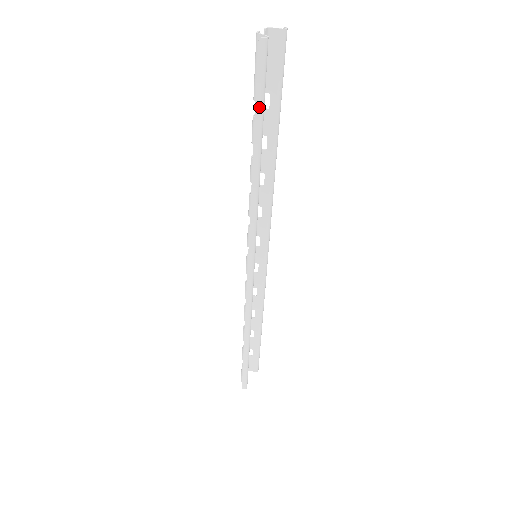
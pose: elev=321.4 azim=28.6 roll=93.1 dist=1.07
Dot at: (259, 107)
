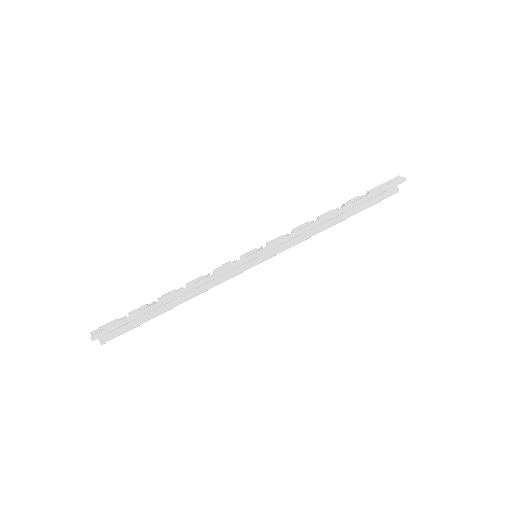
Dot at: (373, 195)
